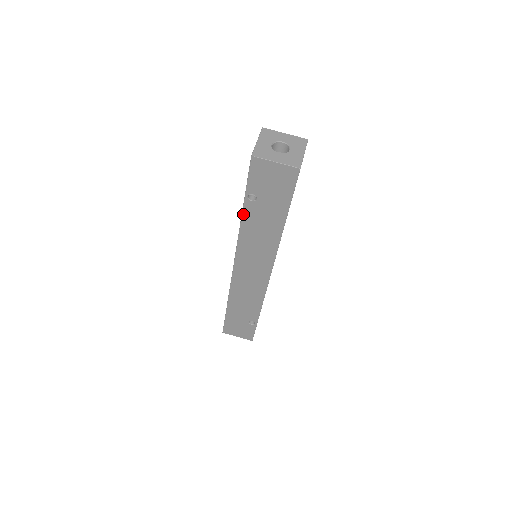
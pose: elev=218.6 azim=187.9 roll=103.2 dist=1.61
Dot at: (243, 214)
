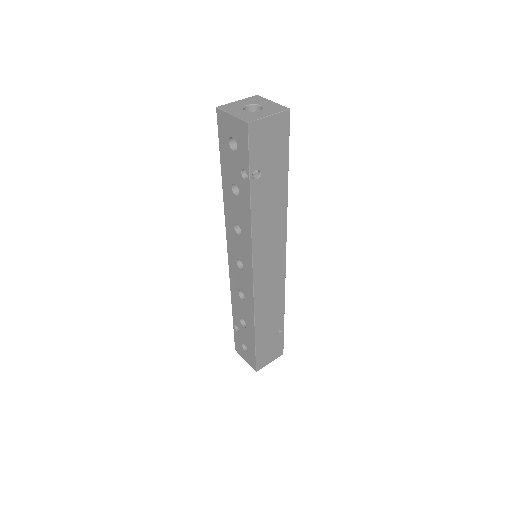
Dot at: (251, 202)
